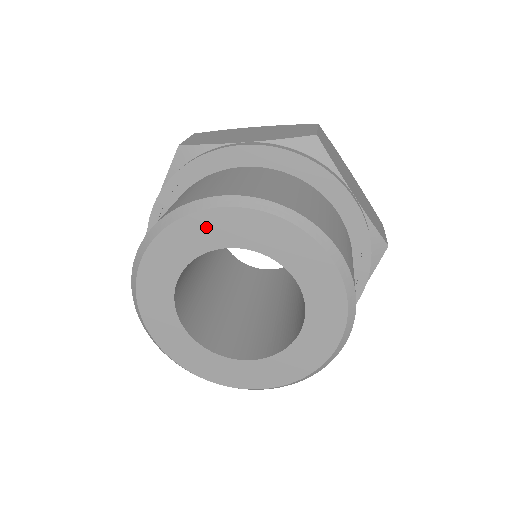
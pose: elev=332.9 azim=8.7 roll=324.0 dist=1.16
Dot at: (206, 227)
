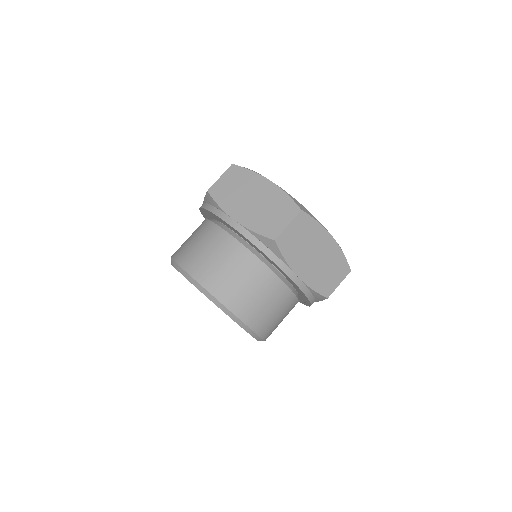
Dot at: occluded
